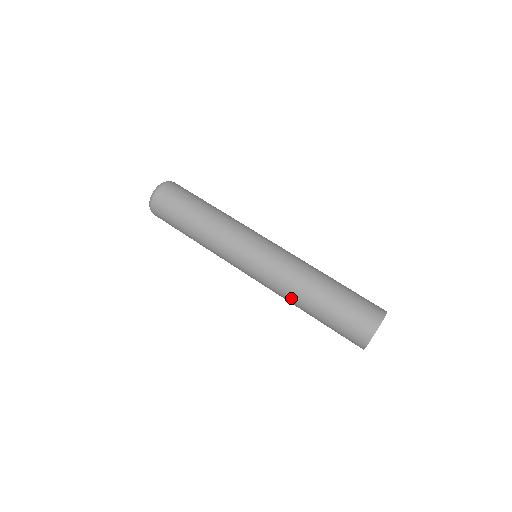
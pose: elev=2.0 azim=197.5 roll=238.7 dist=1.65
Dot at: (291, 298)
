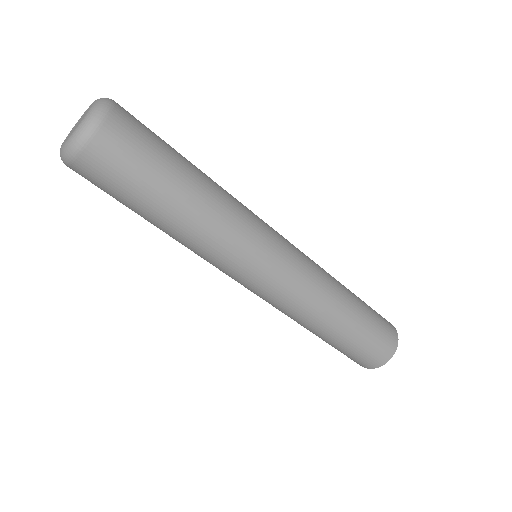
Dot at: (301, 323)
